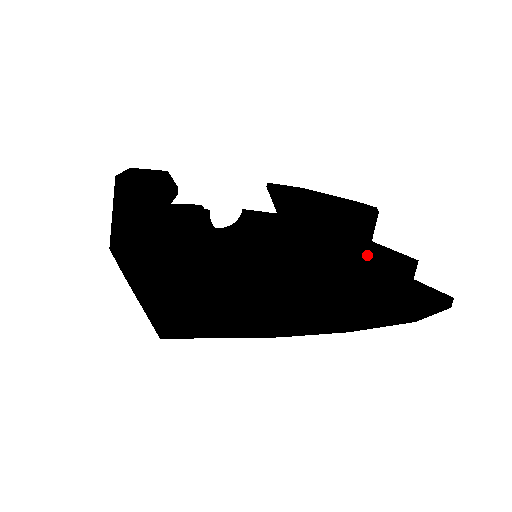
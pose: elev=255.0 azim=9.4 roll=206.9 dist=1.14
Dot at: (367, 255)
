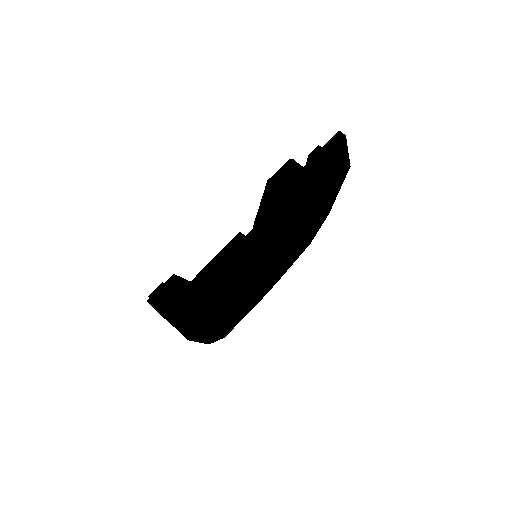
Dot at: occluded
